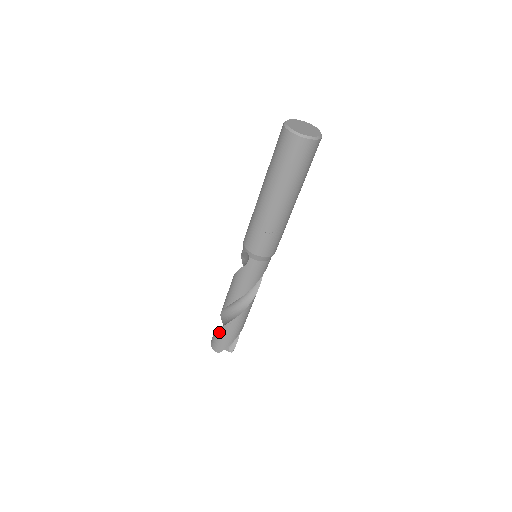
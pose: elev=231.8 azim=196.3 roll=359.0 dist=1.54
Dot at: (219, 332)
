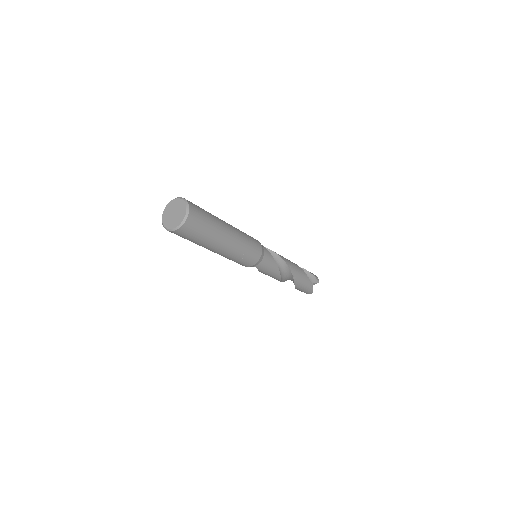
Dot at: (298, 289)
